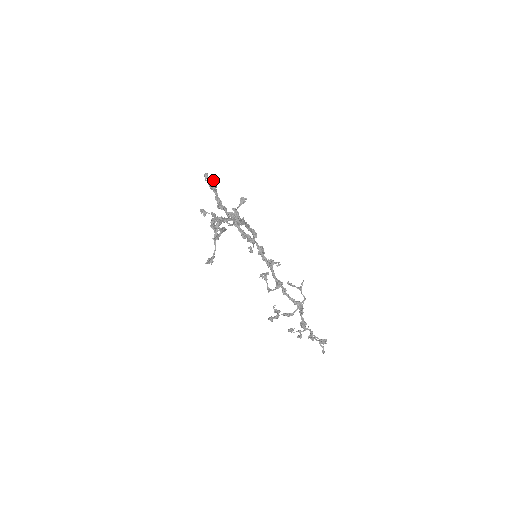
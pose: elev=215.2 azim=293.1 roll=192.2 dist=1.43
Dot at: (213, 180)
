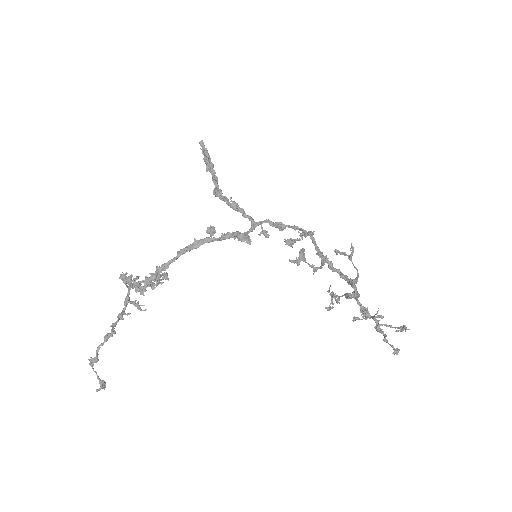
Dot at: (206, 150)
